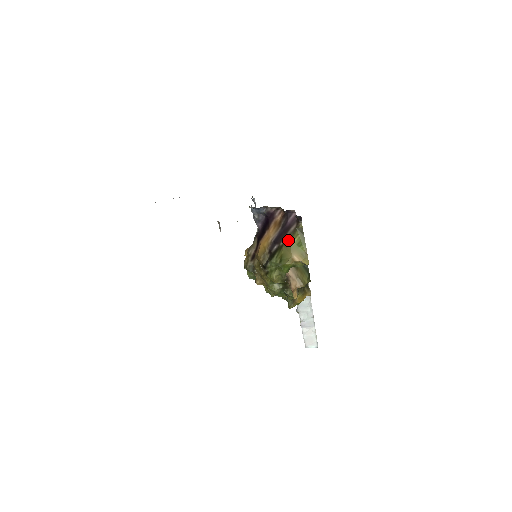
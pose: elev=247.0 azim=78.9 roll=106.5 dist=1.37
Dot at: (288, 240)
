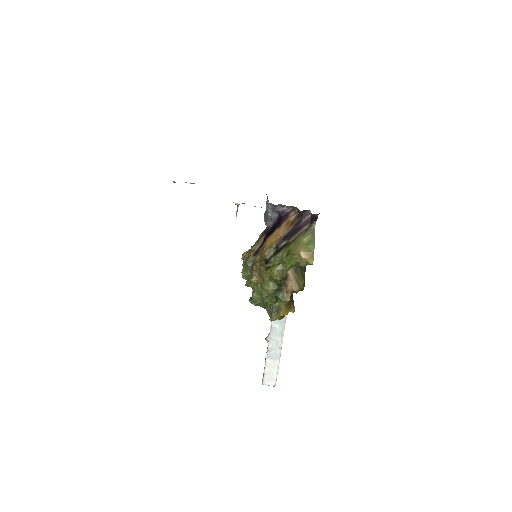
Dot at: (298, 238)
